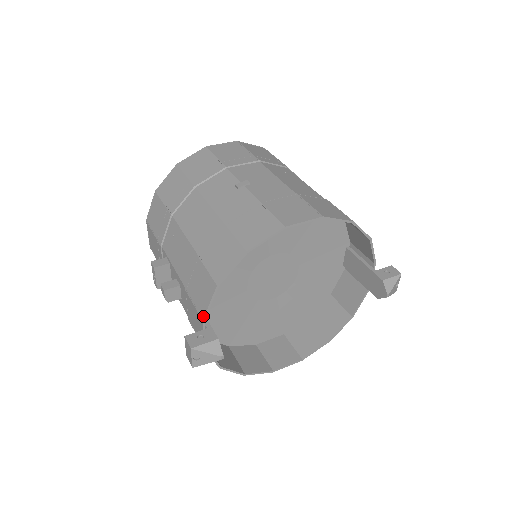
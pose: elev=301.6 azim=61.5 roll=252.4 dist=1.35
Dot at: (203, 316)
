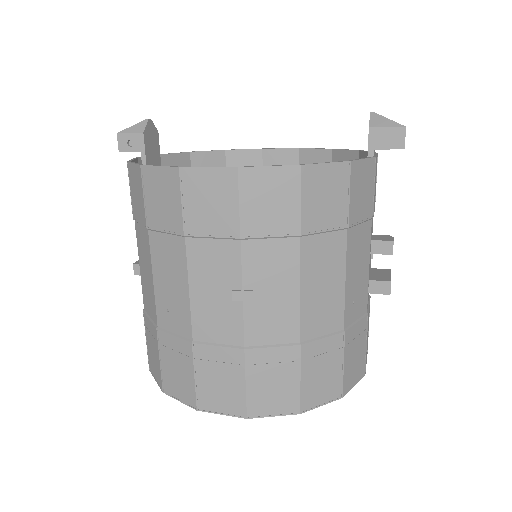
Dot at: (161, 156)
